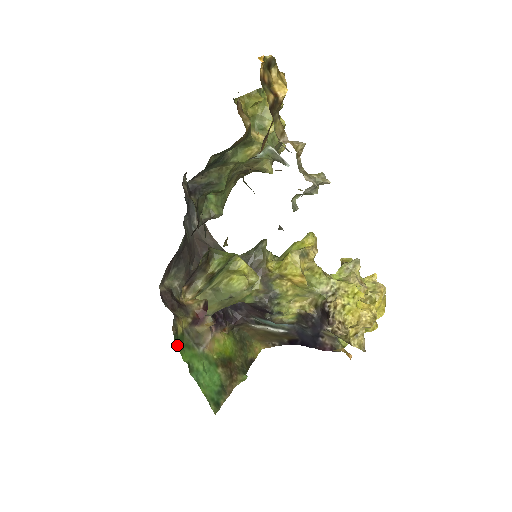
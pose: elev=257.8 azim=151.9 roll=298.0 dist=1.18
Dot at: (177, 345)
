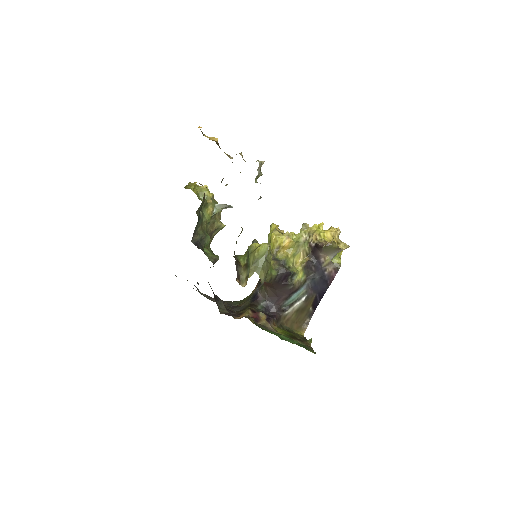
Dot at: occluded
